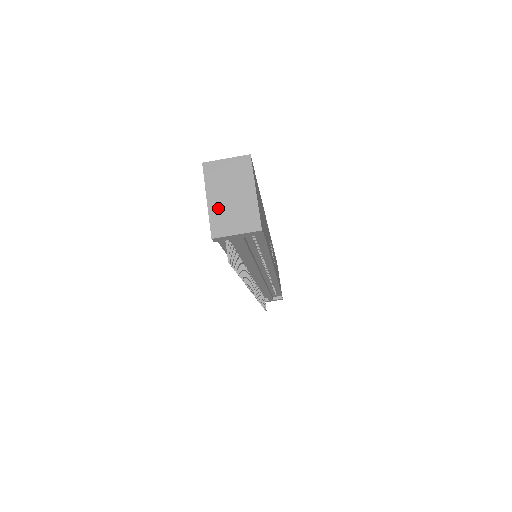
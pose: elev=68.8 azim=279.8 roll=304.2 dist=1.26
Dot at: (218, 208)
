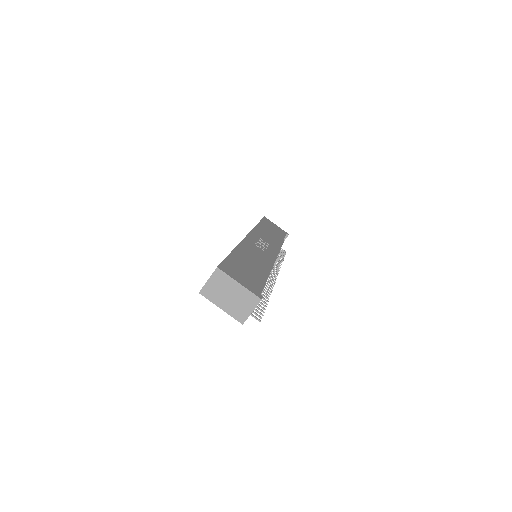
Dot at: (230, 308)
